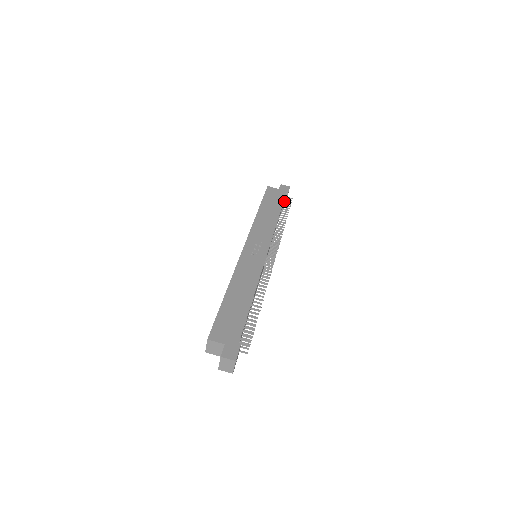
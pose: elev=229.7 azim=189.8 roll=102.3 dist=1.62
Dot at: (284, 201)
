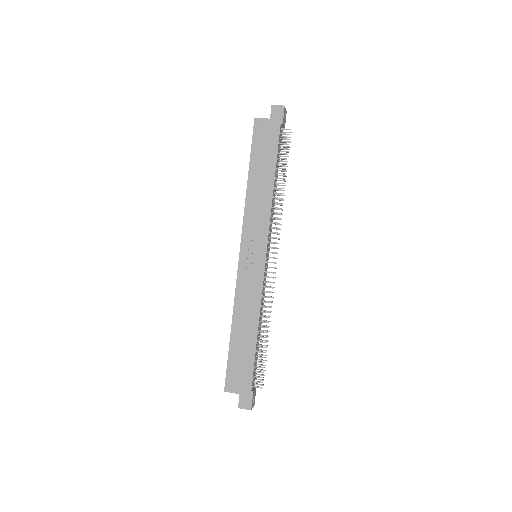
Dot at: (279, 139)
